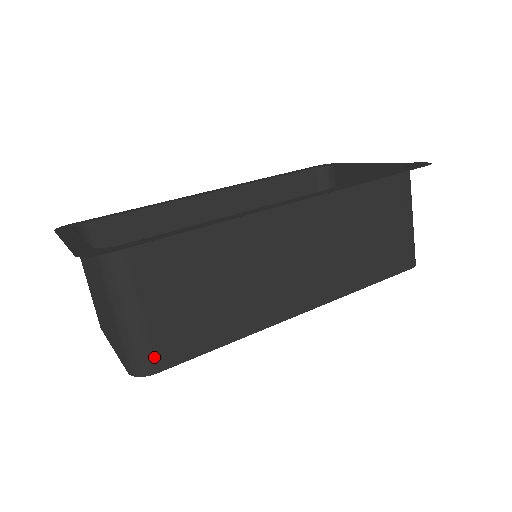
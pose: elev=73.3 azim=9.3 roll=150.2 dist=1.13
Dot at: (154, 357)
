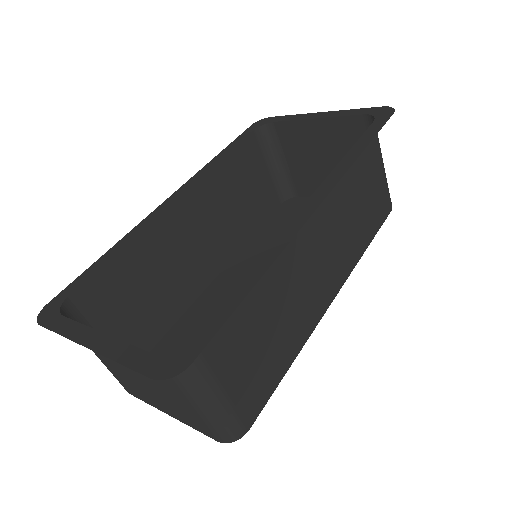
Dot at: (243, 419)
